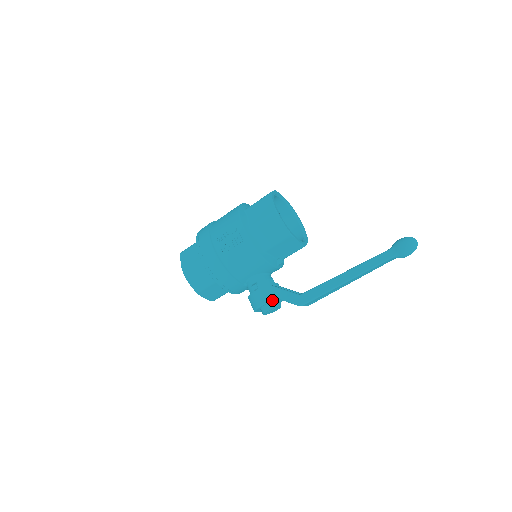
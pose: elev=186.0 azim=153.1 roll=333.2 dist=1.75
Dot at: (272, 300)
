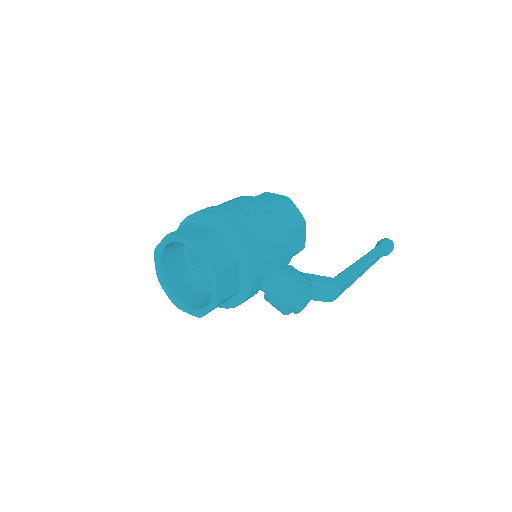
Dot at: (311, 281)
